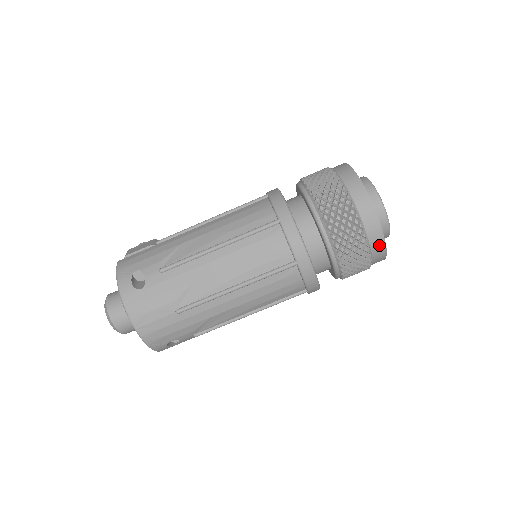
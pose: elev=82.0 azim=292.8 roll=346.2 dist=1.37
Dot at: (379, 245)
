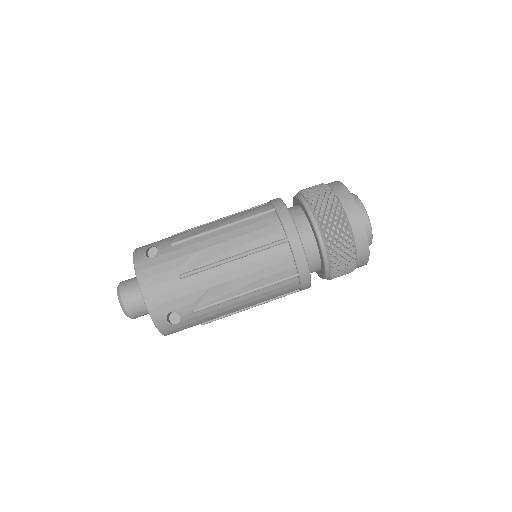
Dot at: (360, 232)
